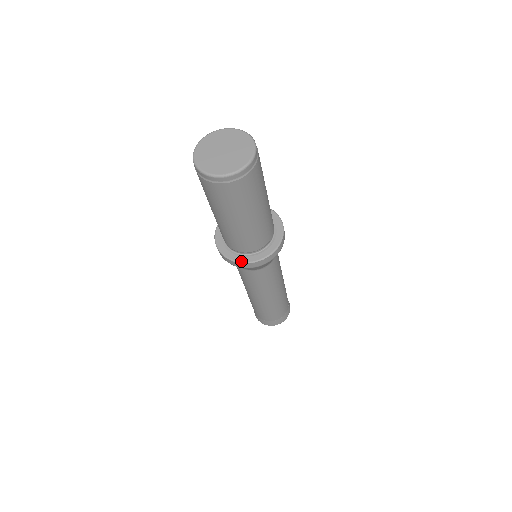
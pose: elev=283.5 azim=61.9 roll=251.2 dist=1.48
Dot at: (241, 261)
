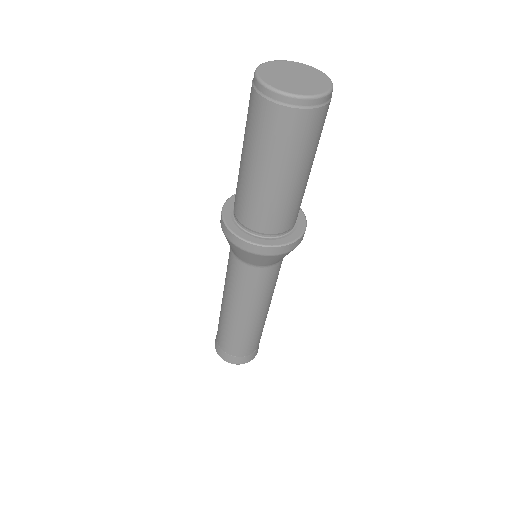
Dot at: (229, 226)
